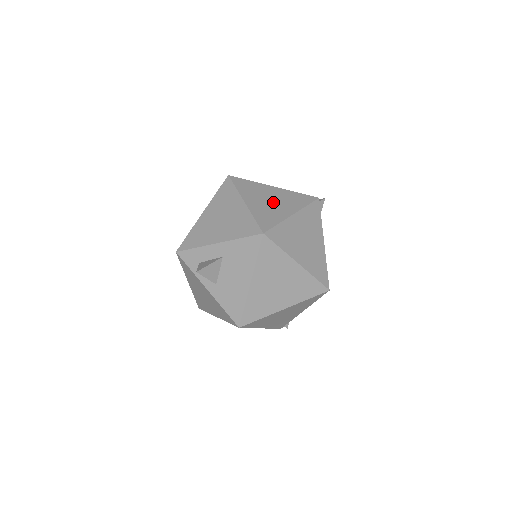
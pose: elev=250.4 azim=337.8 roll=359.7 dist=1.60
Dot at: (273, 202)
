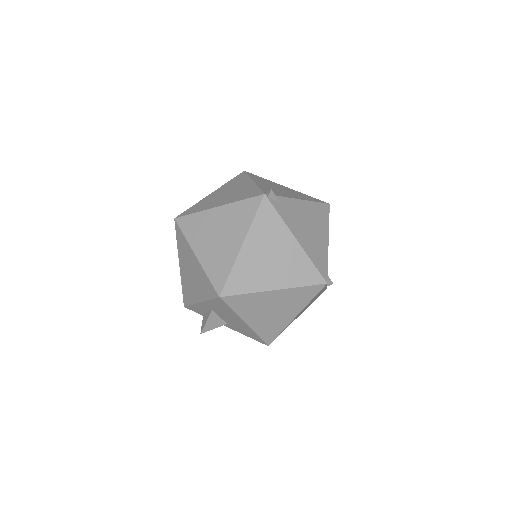
Dot at: (220, 237)
